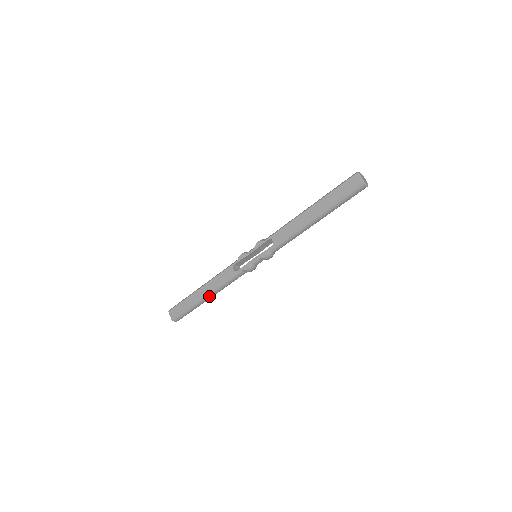
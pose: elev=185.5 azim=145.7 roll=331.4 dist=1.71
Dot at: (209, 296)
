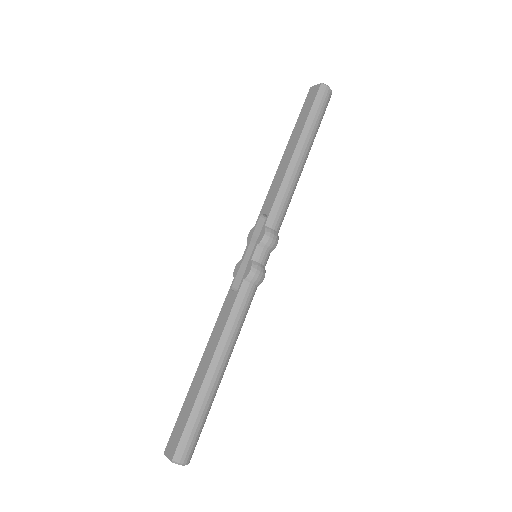
Dot at: (217, 363)
